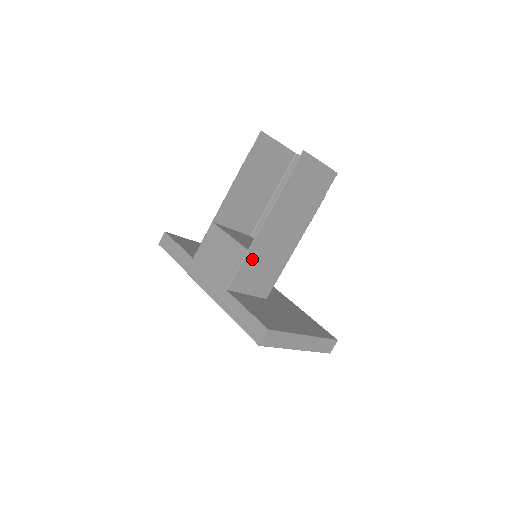
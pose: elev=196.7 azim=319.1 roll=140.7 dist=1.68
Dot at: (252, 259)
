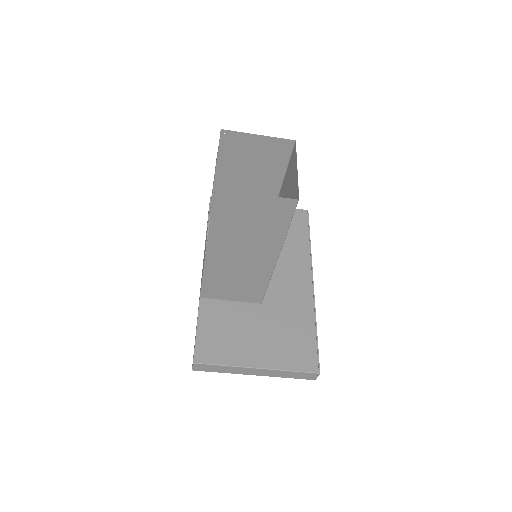
Dot at: (215, 277)
